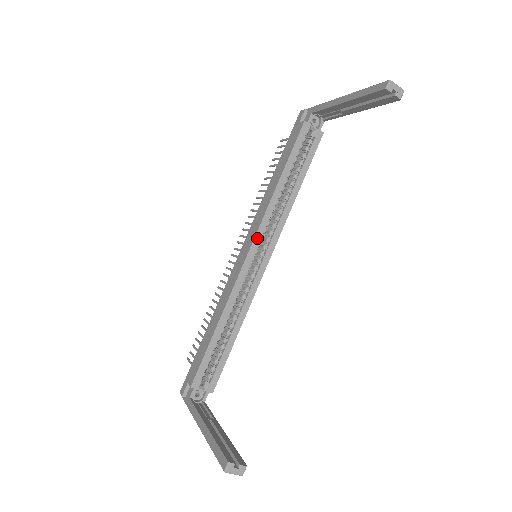
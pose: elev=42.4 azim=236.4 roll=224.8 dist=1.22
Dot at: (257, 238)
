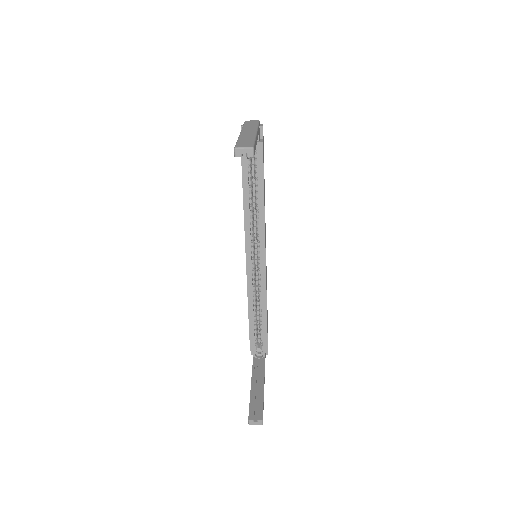
Dot at: (247, 247)
